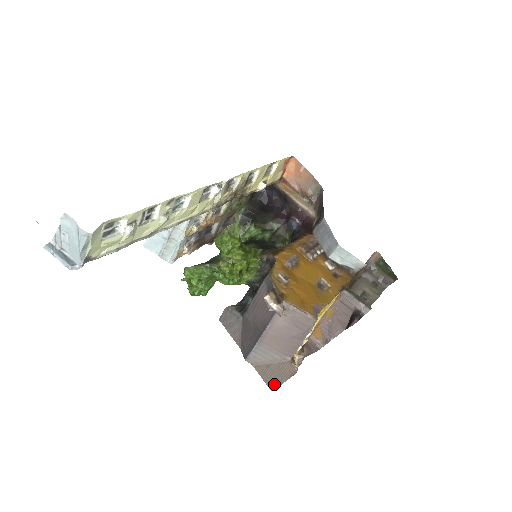
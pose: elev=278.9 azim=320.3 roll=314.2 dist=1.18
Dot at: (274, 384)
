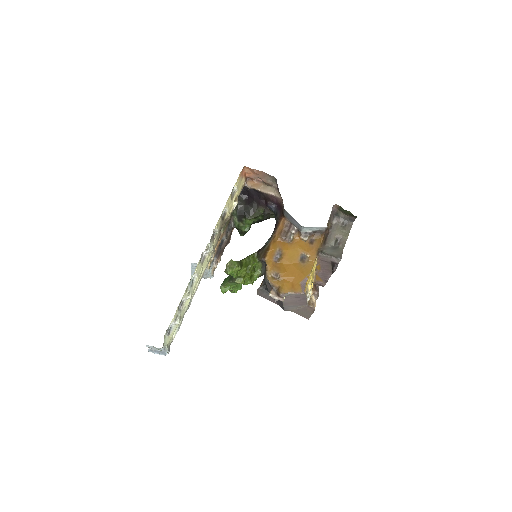
Dot at: (307, 317)
